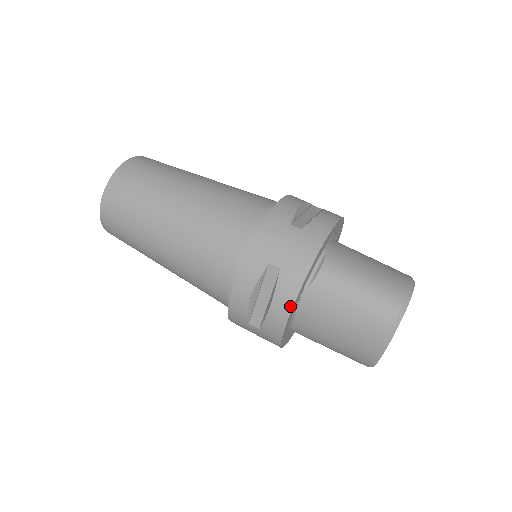
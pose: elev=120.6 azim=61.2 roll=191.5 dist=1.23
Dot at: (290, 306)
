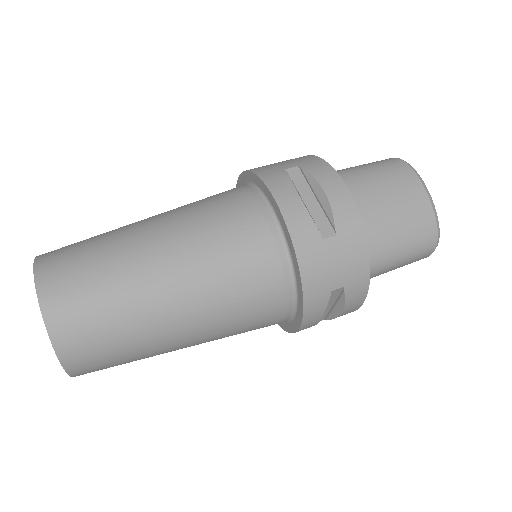
Dot at: (337, 177)
